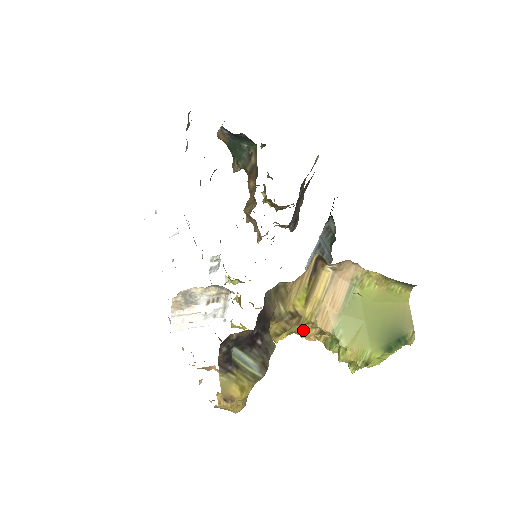
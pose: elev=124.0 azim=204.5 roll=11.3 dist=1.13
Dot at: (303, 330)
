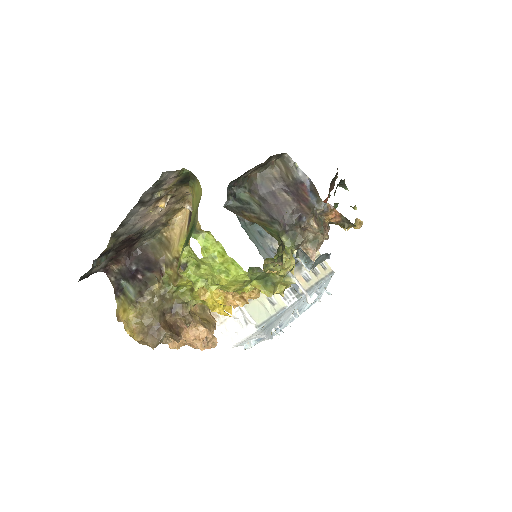
Dot at: occluded
